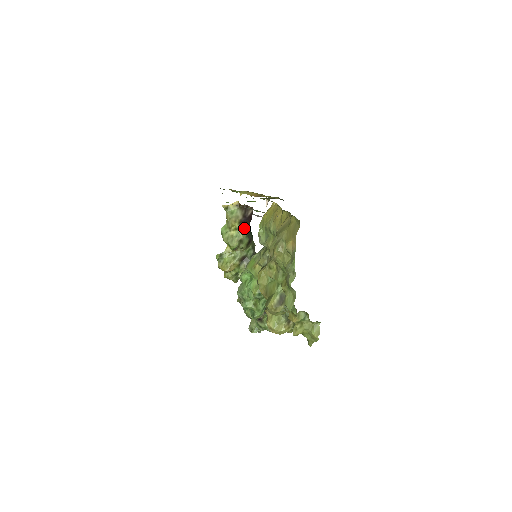
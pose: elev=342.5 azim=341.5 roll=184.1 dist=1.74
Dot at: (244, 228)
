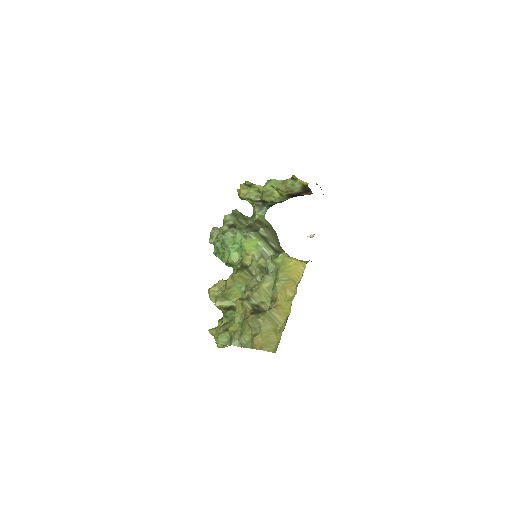
Dot at: (288, 197)
